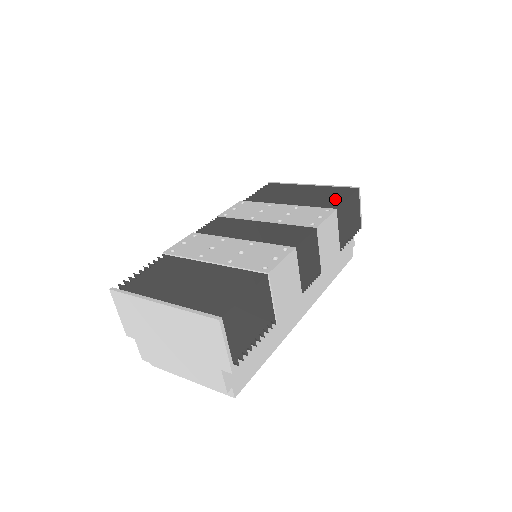
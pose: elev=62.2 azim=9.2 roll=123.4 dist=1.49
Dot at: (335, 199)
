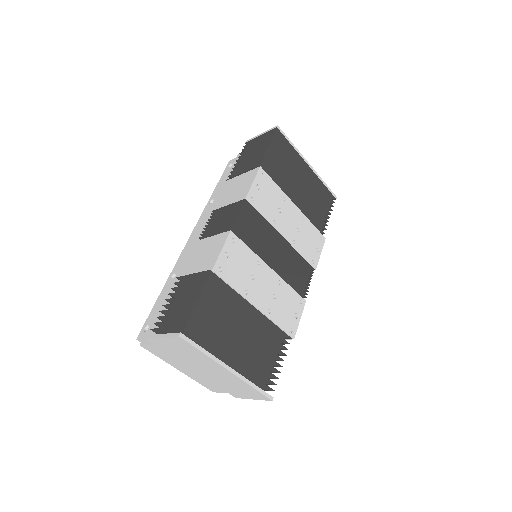
Dot at: (323, 211)
